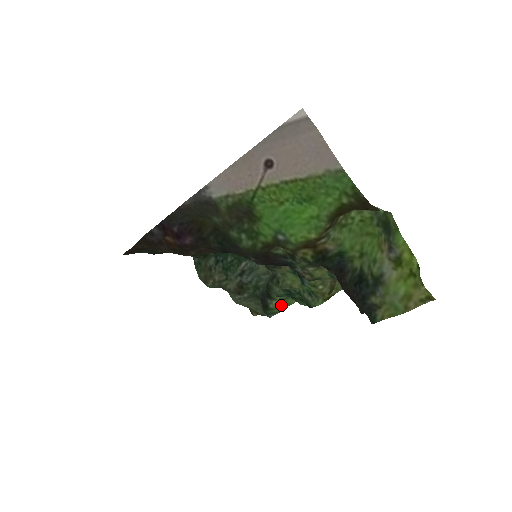
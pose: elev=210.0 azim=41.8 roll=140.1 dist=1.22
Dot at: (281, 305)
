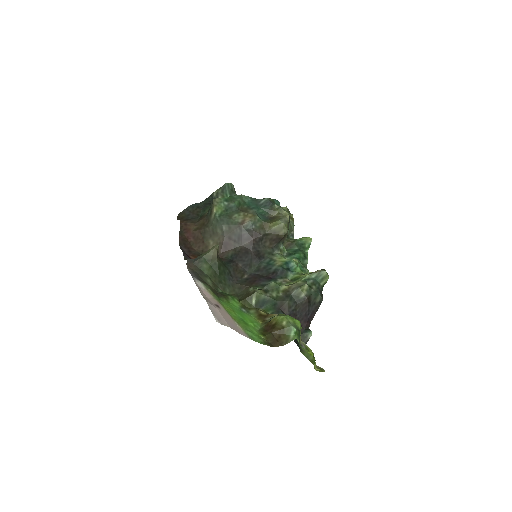
Dot at: (299, 238)
